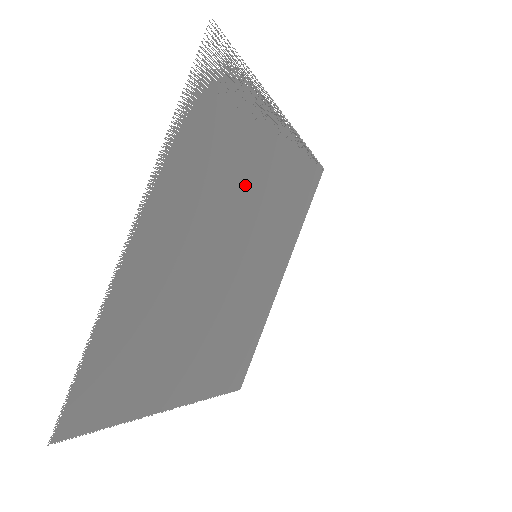
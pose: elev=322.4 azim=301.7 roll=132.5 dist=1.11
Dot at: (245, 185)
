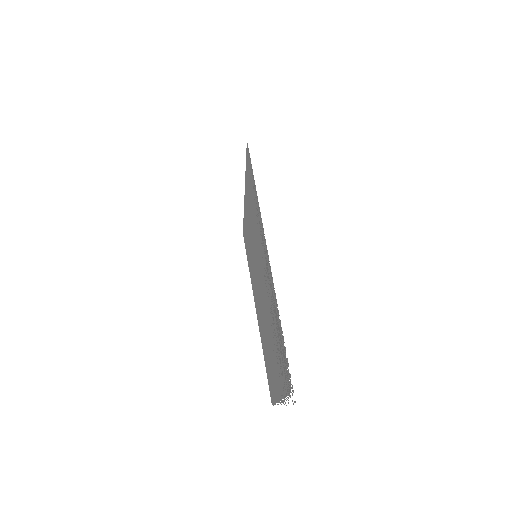
Dot at: occluded
